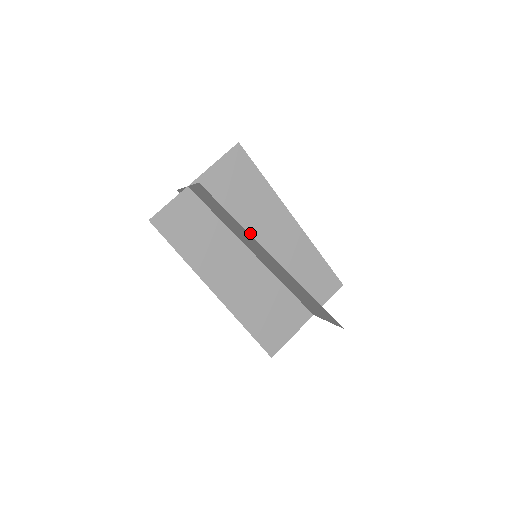
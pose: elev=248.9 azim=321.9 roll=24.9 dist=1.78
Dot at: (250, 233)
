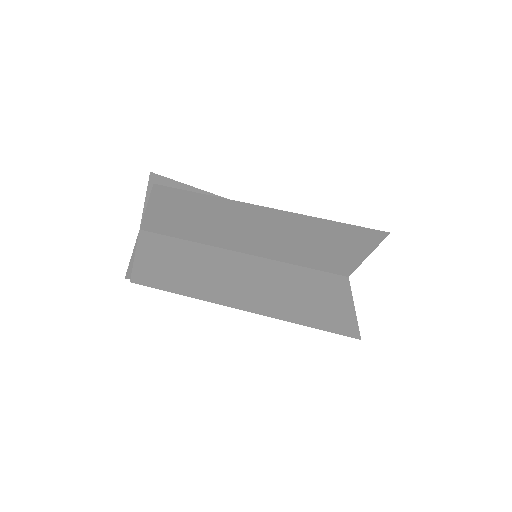
Dot at: (235, 244)
